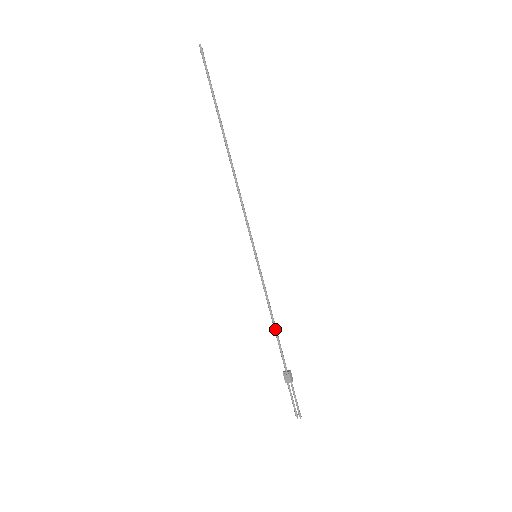
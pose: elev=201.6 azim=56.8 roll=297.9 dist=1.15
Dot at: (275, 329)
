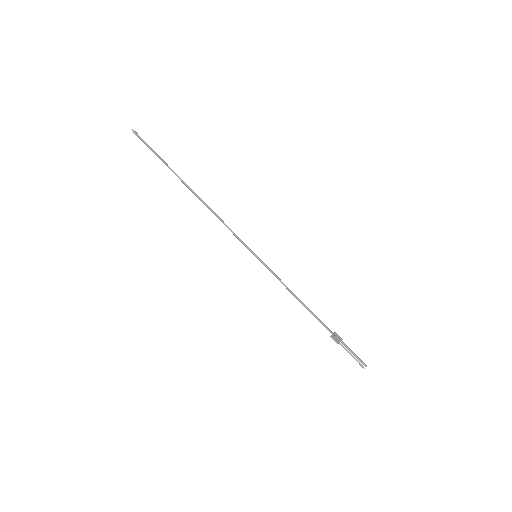
Dot at: (303, 305)
